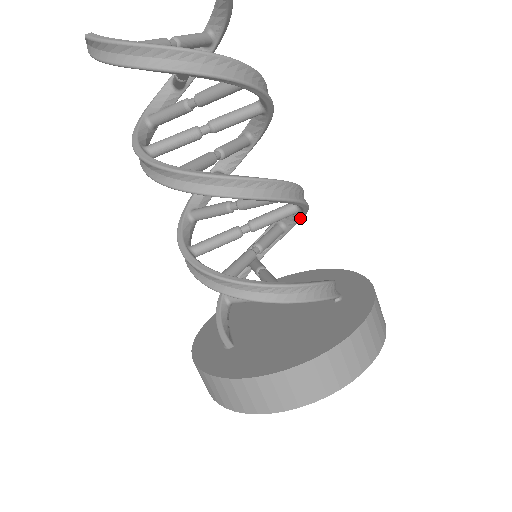
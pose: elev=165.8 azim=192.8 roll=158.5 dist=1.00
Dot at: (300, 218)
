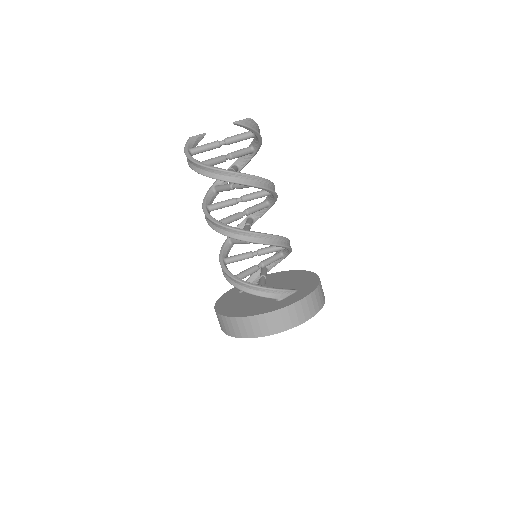
Dot at: occluded
